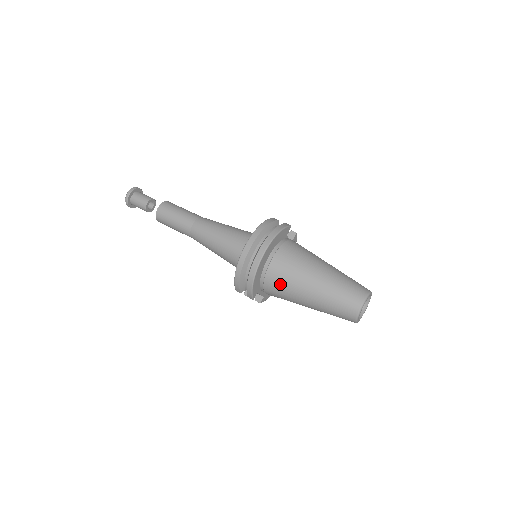
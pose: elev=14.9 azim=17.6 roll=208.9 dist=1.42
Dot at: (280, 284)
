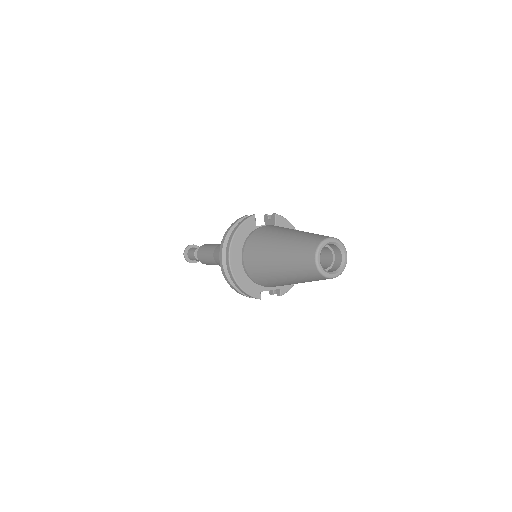
Dot at: (260, 276)
